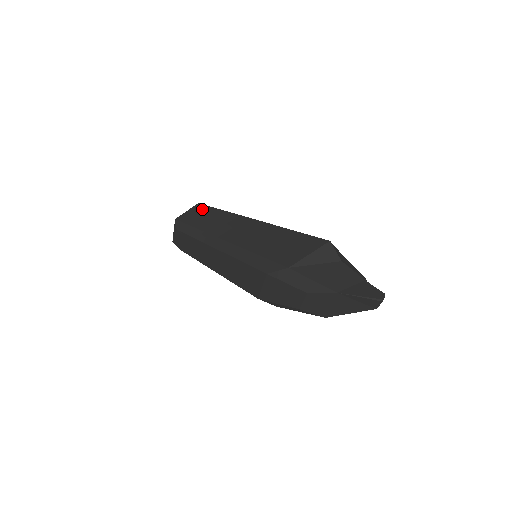
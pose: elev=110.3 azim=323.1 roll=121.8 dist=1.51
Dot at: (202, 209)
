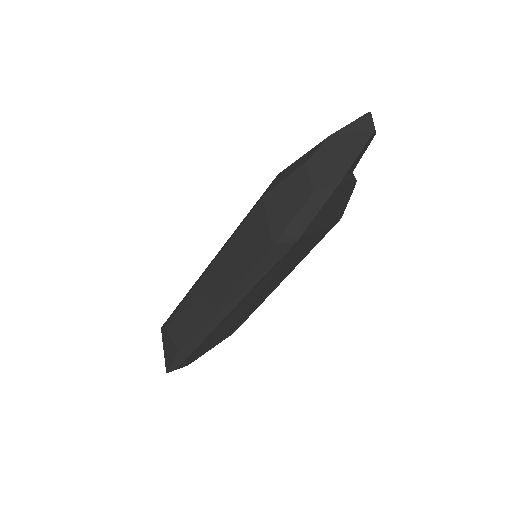
Dot at: occluded
